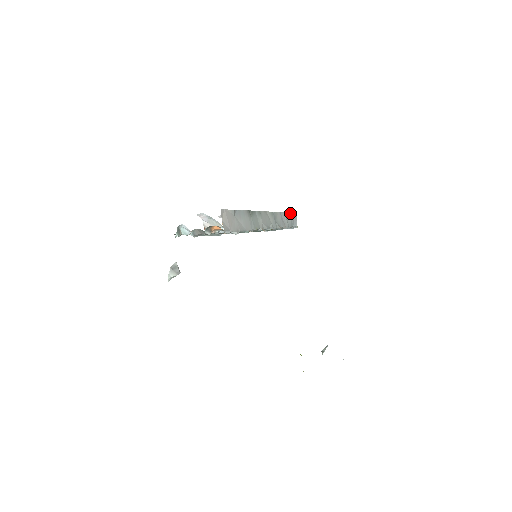
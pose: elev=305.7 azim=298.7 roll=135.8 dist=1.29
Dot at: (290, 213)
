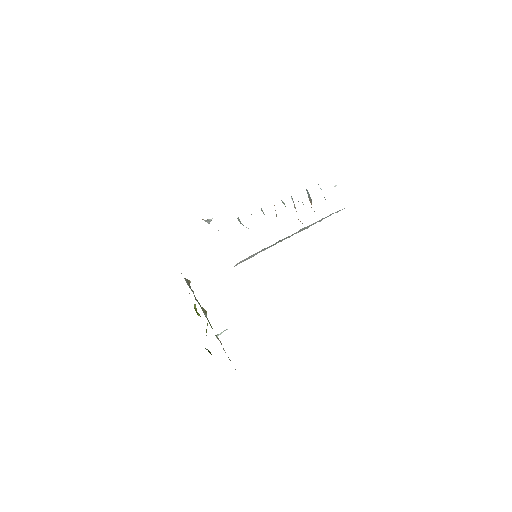
Dot at: (337, 211)
